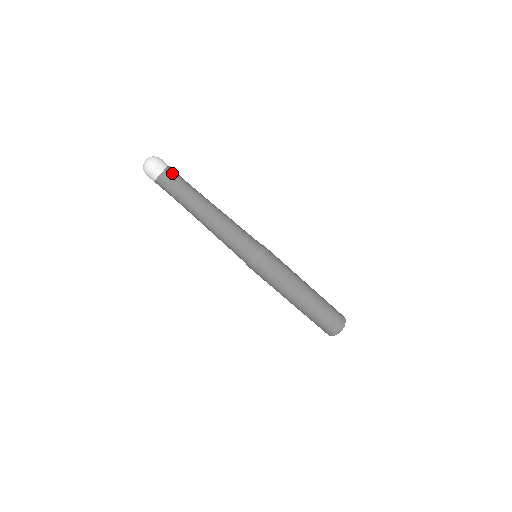
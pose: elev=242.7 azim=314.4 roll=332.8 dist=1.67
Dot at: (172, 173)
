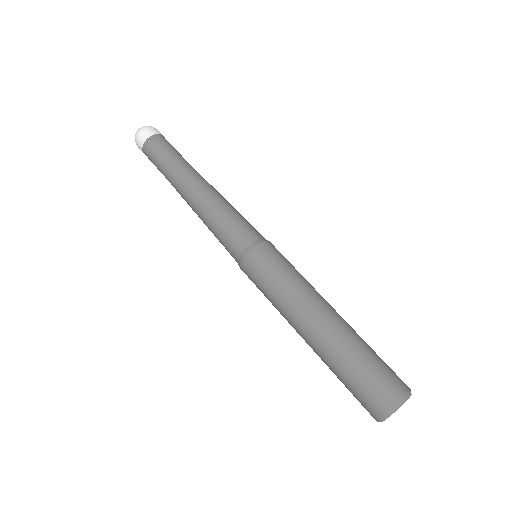
Dot at: occluded
